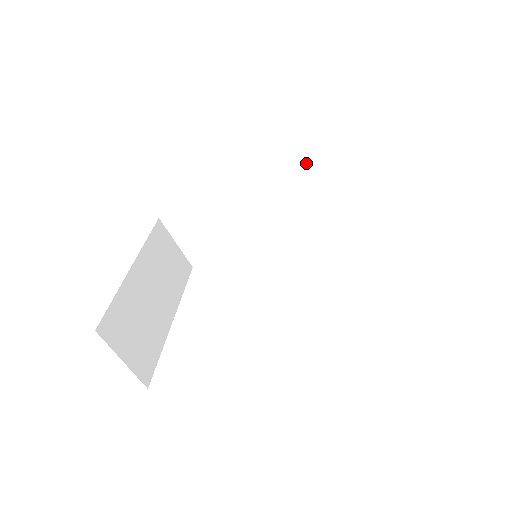
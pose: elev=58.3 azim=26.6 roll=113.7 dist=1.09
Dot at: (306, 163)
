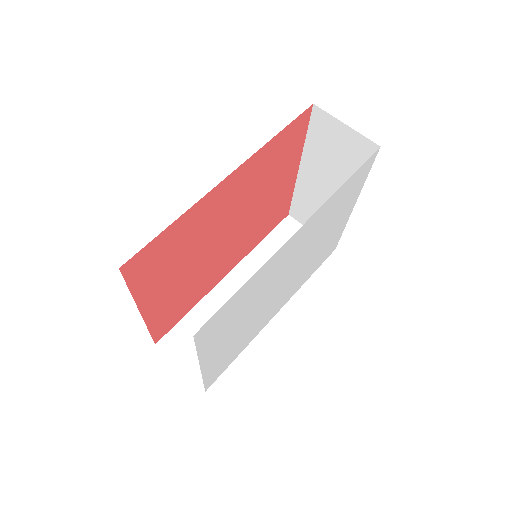
Dot at: (266, 244)
